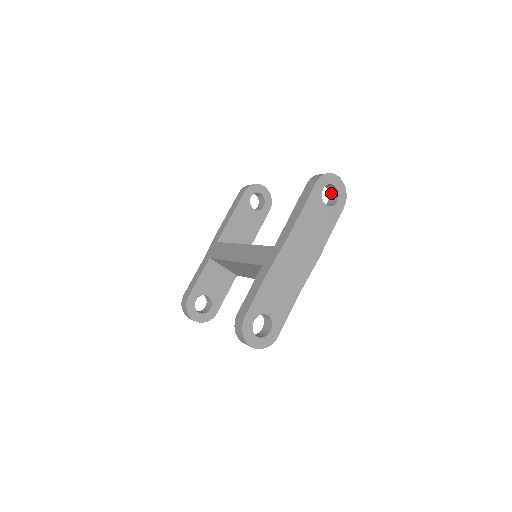
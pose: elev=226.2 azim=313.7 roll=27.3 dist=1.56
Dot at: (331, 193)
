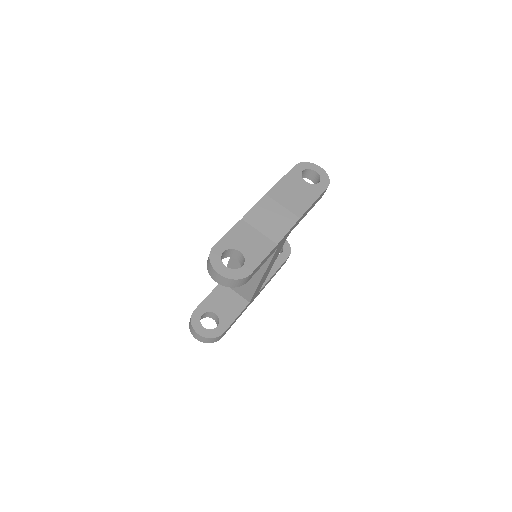
Dot at: (316, 183)
